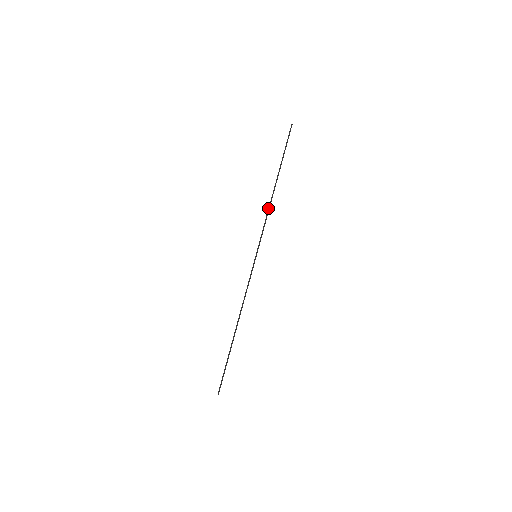
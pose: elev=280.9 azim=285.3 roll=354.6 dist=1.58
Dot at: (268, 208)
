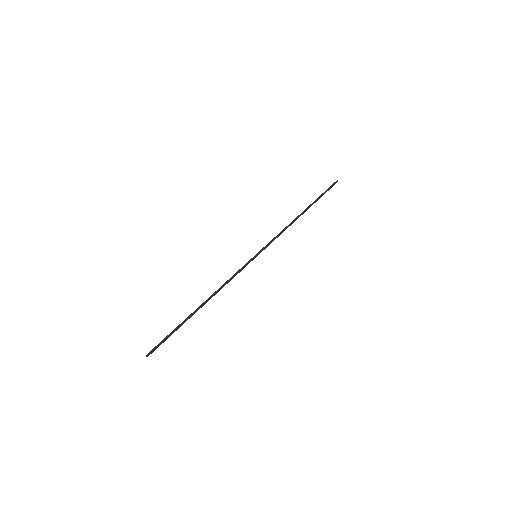
Dot at: occluded
